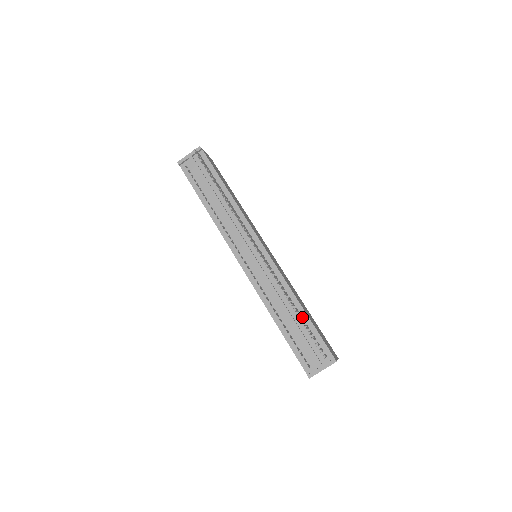
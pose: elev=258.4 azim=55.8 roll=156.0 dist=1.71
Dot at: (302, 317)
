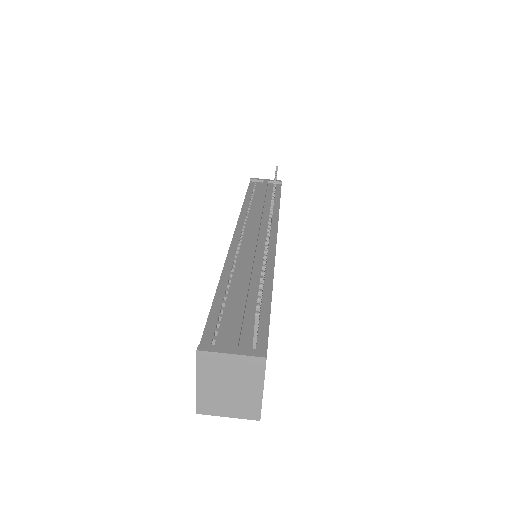
Dot at: (262, 298)
